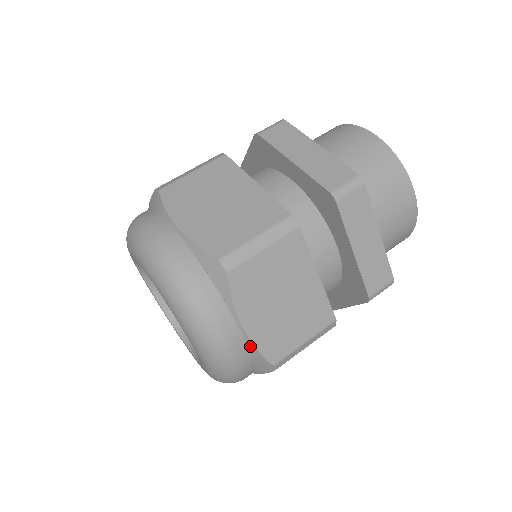
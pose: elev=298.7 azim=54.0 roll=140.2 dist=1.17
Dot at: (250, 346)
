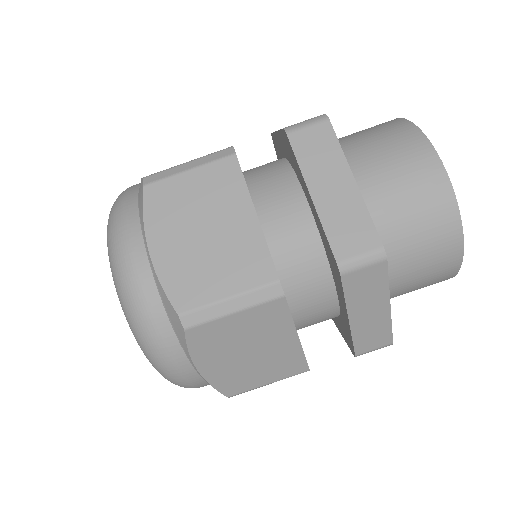
Dot at: (205, 381)
